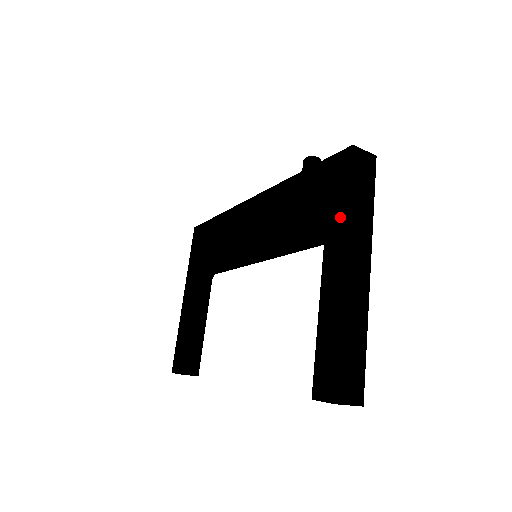
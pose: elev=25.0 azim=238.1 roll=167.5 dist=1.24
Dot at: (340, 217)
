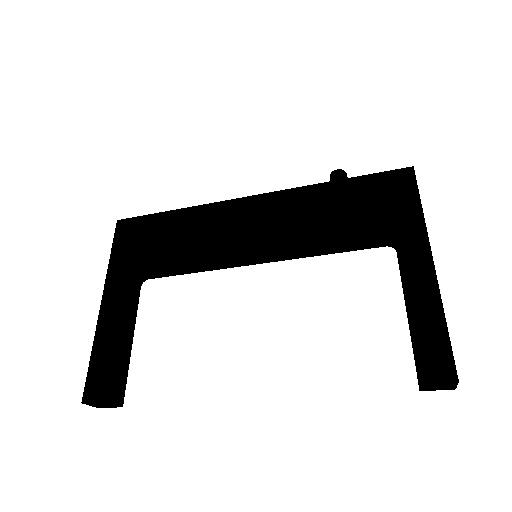
Dot at: (414, 221)
